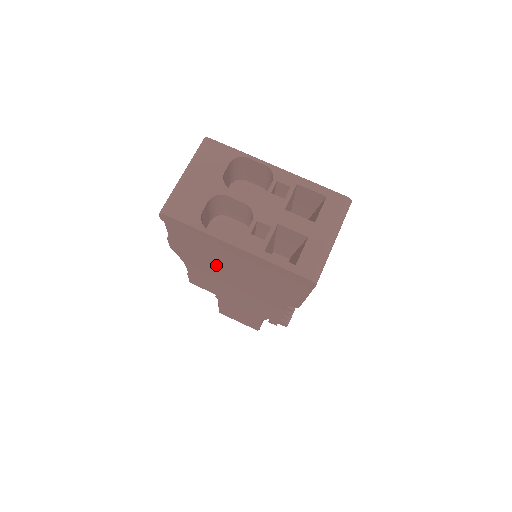
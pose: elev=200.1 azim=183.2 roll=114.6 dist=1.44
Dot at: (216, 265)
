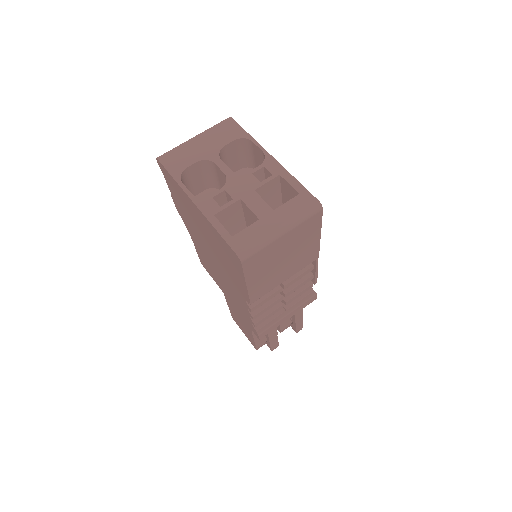
Dot at: (199, 234)
